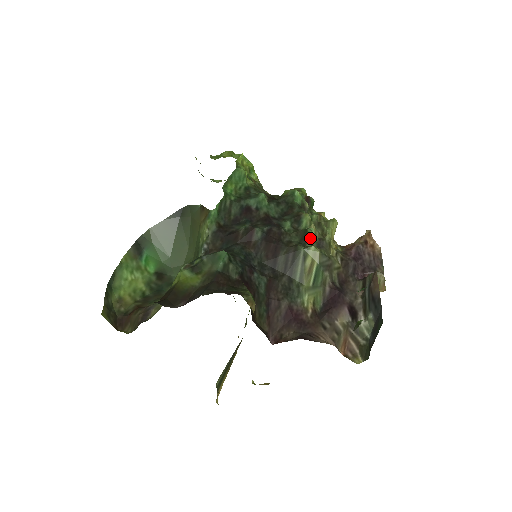
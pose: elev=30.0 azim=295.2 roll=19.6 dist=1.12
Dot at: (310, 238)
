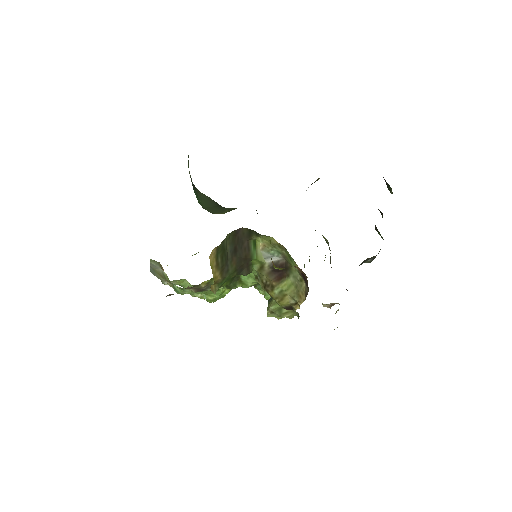
Dot at: occluded
